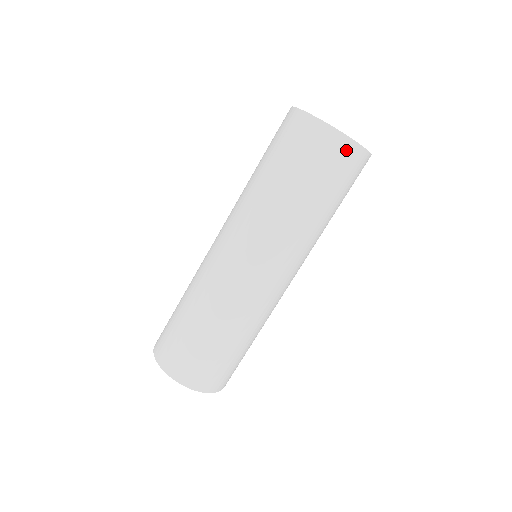
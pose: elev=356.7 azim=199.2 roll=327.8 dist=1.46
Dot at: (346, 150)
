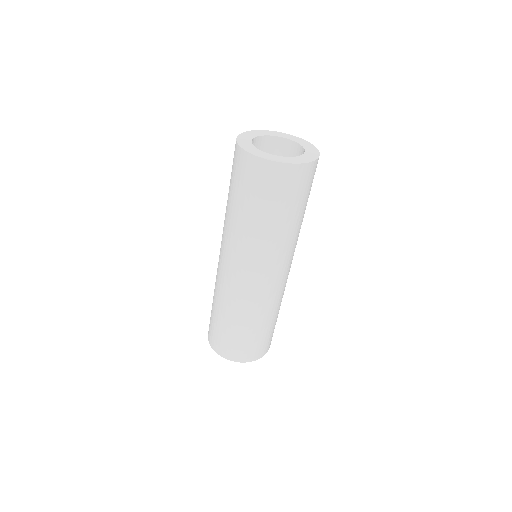
Dot at: (275, 172)
